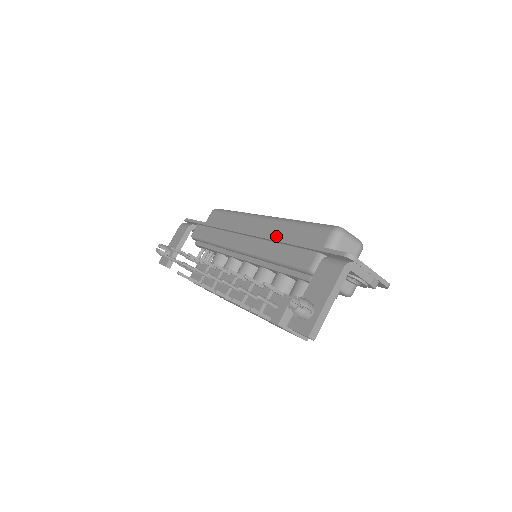
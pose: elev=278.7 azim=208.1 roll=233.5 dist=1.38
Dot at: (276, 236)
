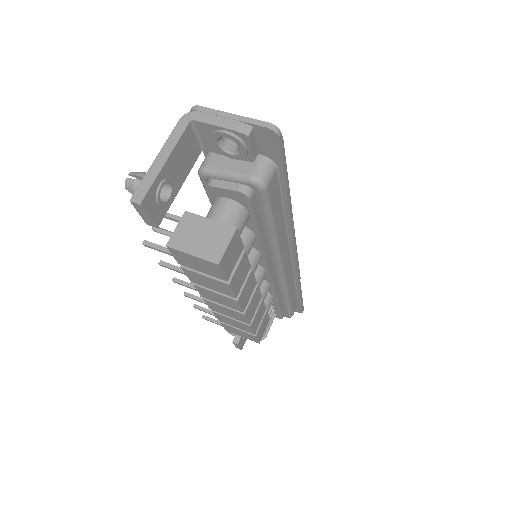
Dot at: occluded
